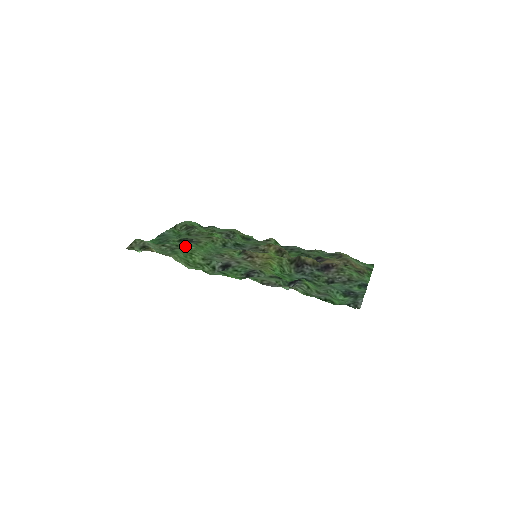
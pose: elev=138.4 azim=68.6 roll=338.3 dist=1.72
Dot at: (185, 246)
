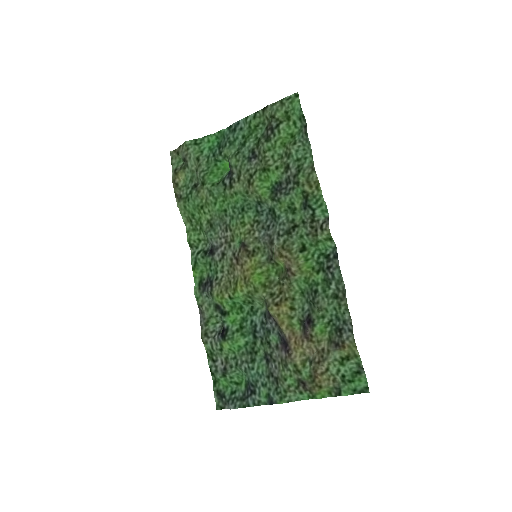
Dot at: (206, 191)
